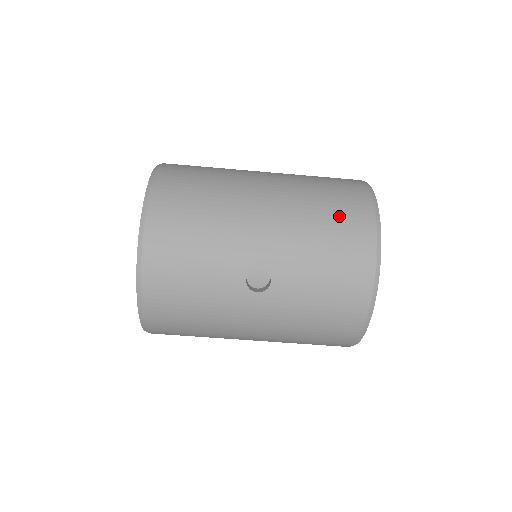
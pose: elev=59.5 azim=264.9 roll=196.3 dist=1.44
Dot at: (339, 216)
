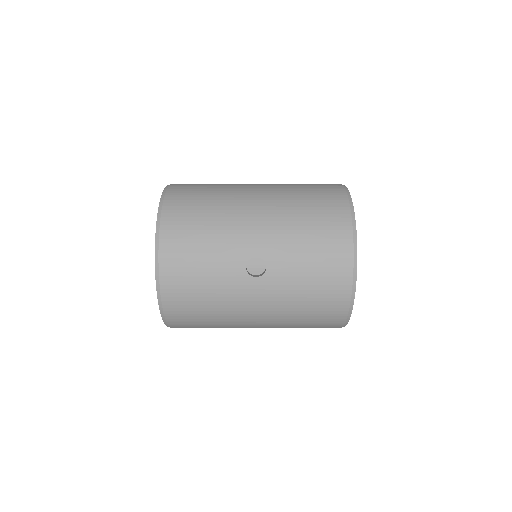
Dot at: (319, 210)
